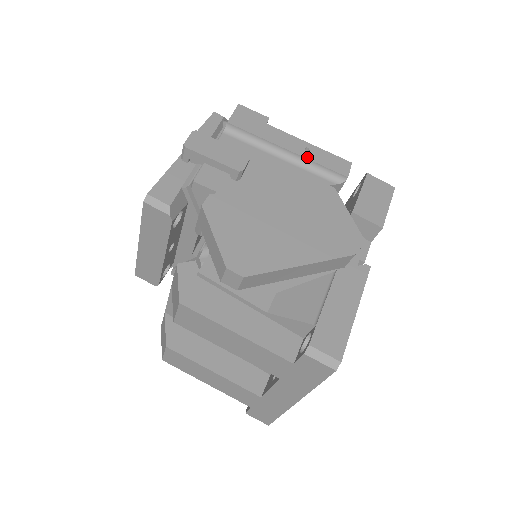
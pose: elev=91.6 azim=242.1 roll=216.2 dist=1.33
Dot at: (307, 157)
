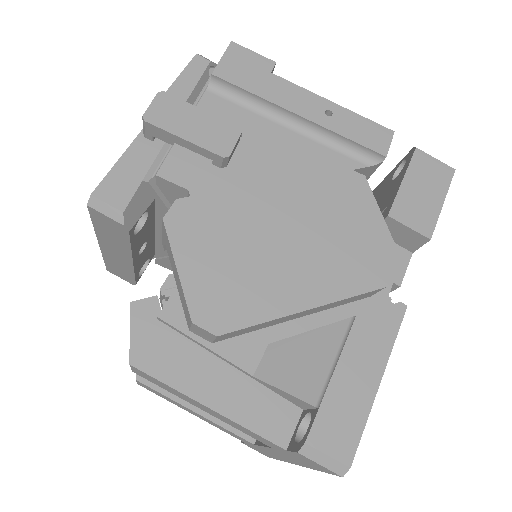
Dot at: (328, 126)
